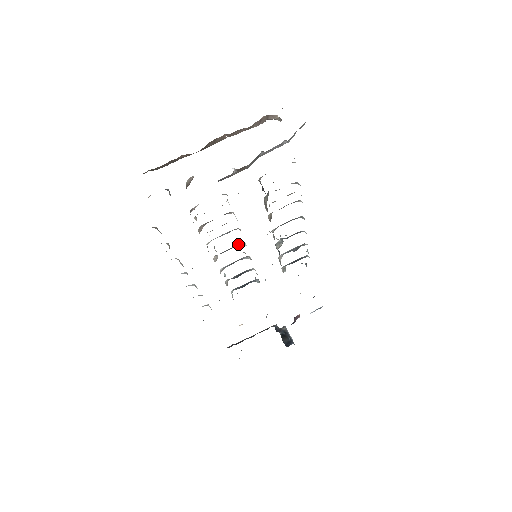
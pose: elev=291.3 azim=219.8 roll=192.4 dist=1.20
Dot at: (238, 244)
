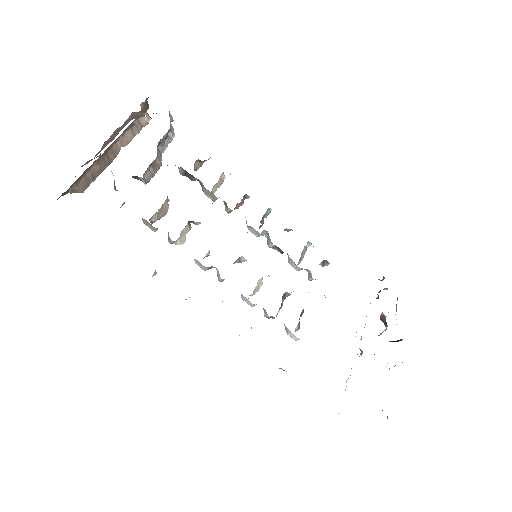
Dot at: occluded
